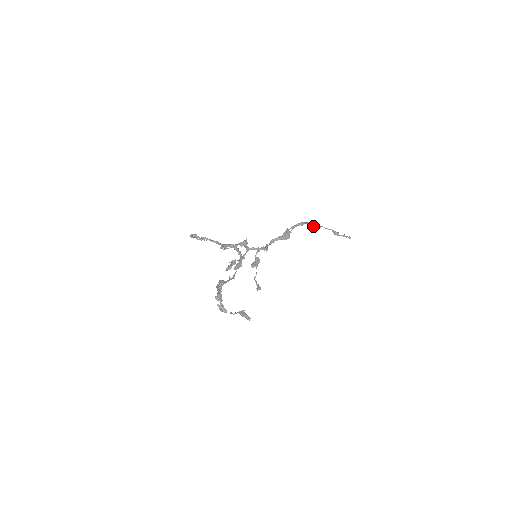
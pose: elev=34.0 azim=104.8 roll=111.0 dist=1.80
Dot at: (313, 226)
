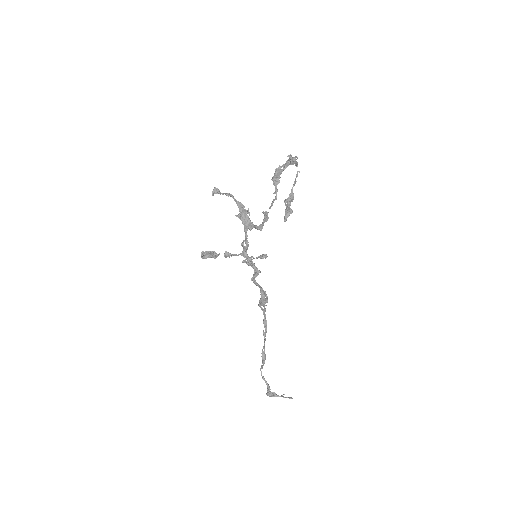
Dot at: (262, 351)
